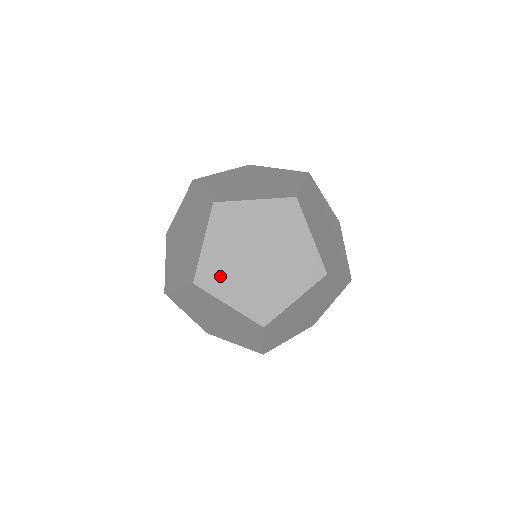
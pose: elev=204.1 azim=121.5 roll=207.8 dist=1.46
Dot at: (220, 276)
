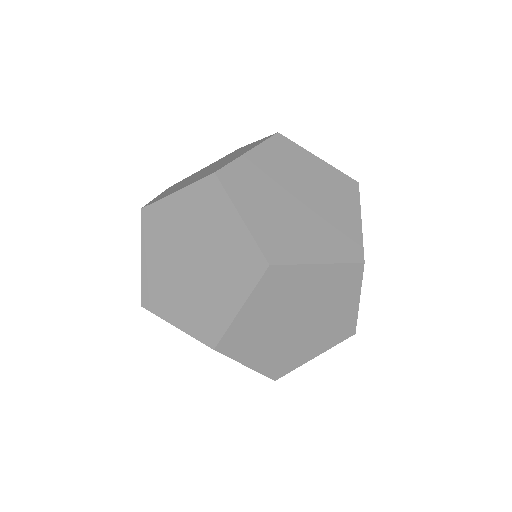
Dot at: (249, 187)
